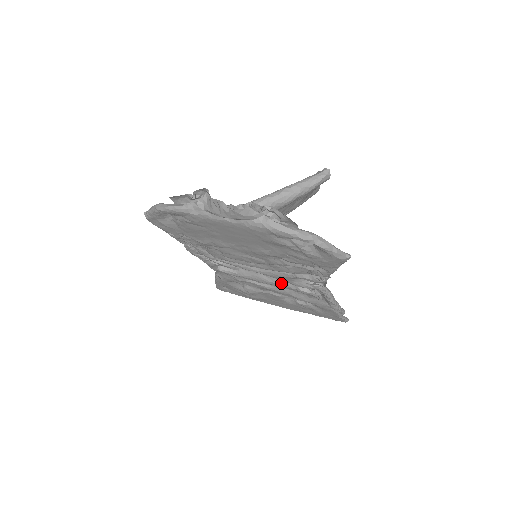
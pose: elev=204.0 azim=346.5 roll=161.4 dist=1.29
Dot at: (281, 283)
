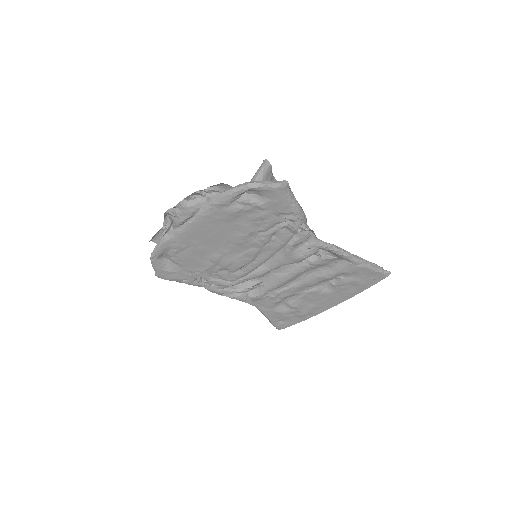
Dot at: (296, 269)
